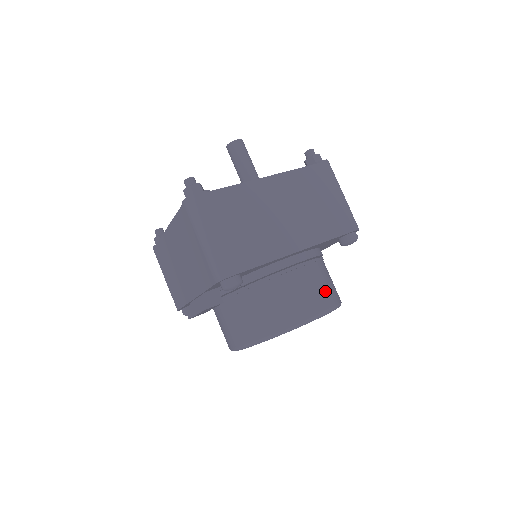
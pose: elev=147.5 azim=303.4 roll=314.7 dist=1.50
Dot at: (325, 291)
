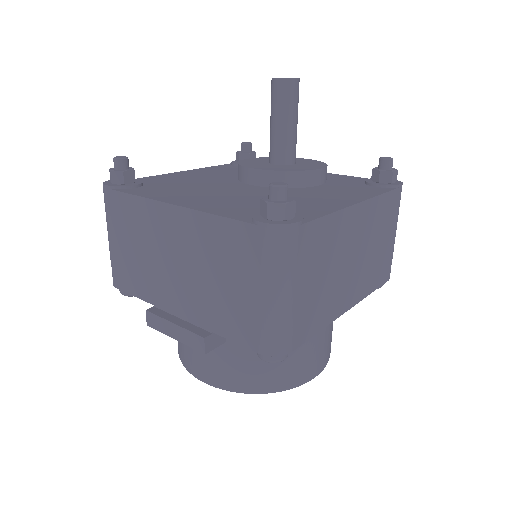
Dot at: (331, 339)
